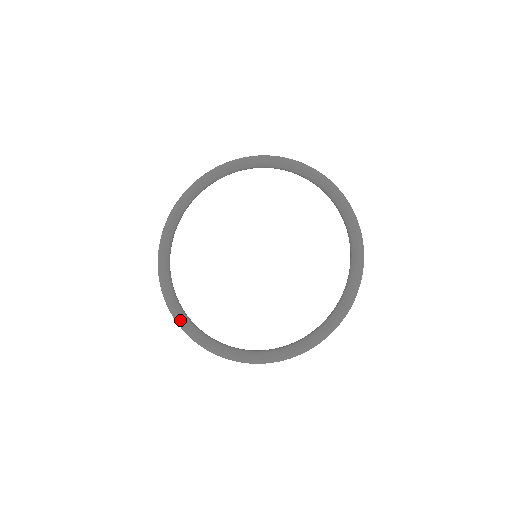
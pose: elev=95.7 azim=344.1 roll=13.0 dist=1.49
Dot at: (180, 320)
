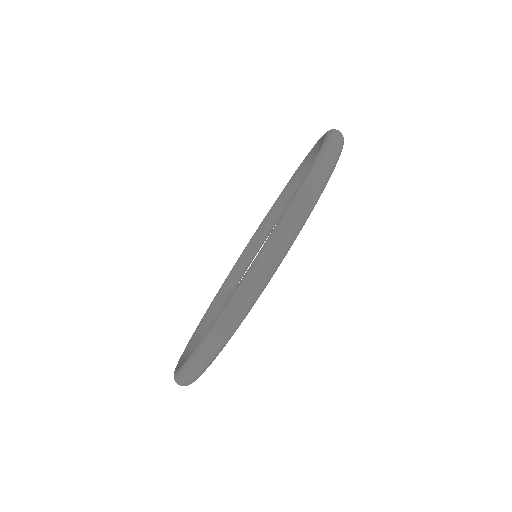
Dot at: (176, 371)
